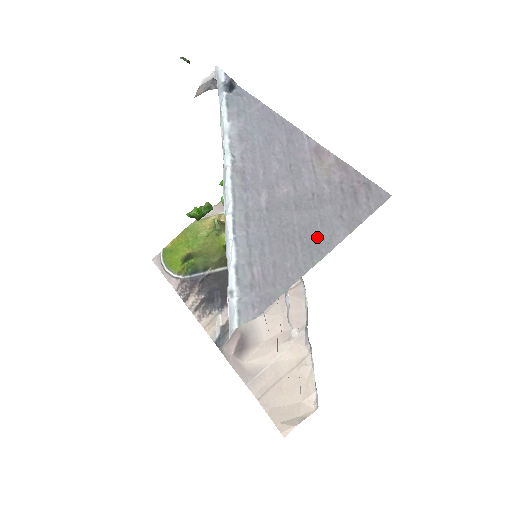
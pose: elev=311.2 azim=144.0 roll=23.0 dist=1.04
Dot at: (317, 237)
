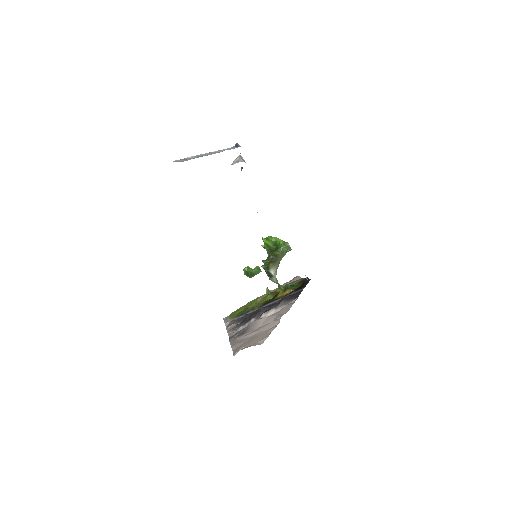
Dot at: occluded
